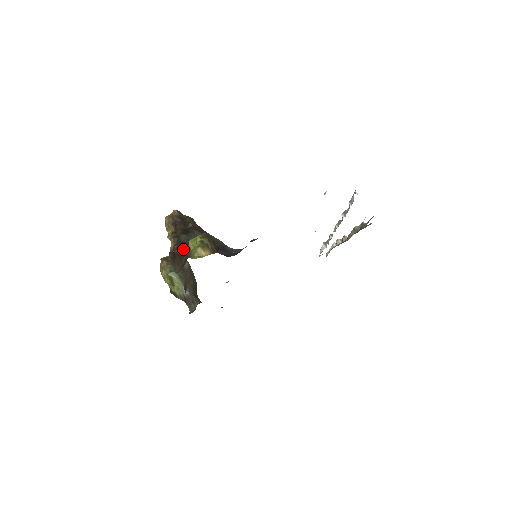
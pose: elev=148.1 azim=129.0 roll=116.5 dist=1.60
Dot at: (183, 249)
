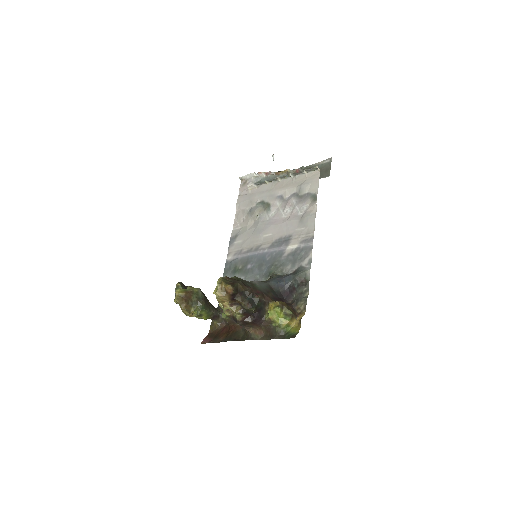
Dot at: (258, 318)
